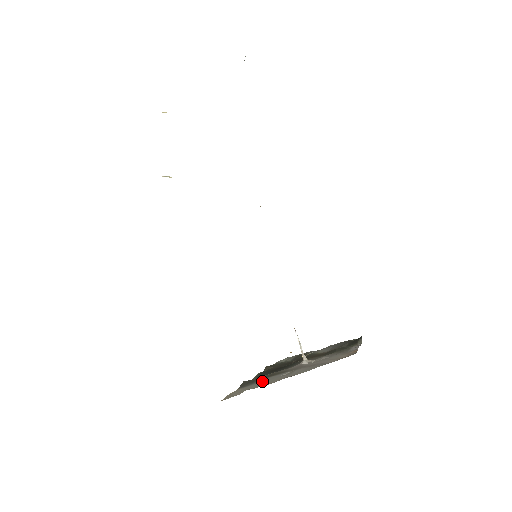
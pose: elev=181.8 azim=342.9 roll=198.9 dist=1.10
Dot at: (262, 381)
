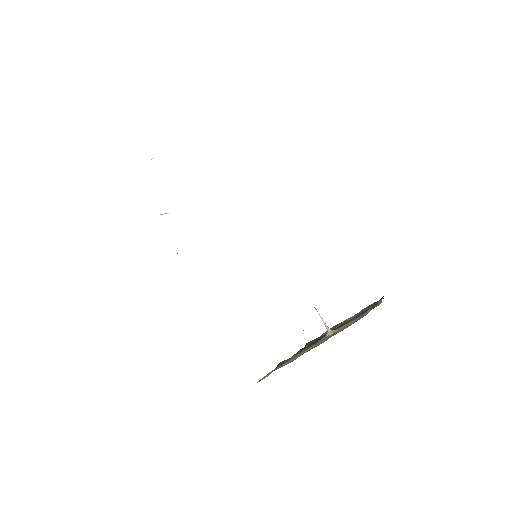
Dot at: (291, 359)
